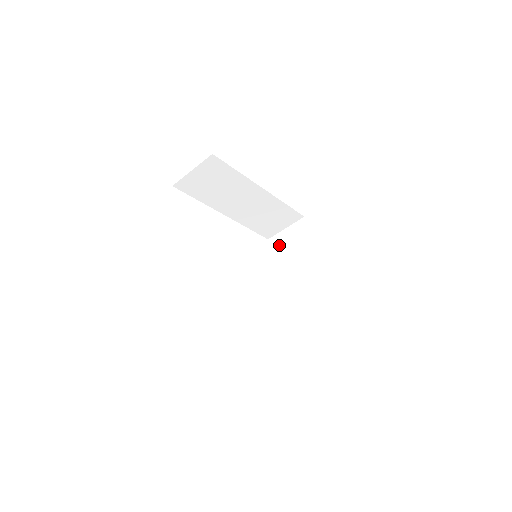
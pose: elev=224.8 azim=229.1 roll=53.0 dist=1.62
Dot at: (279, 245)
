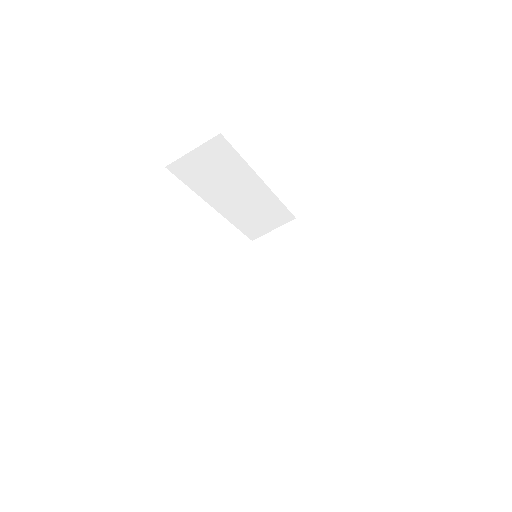
Dot at: (266, 248)
